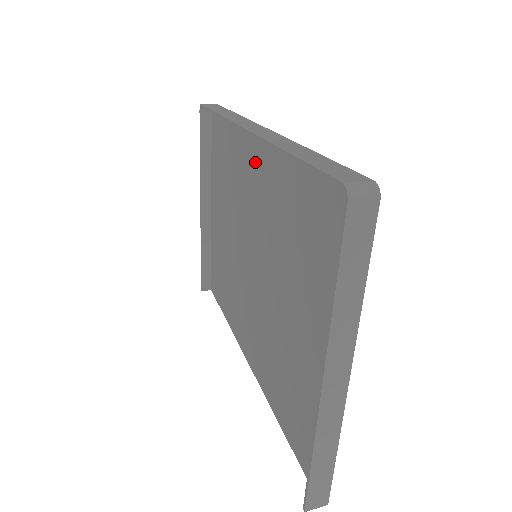
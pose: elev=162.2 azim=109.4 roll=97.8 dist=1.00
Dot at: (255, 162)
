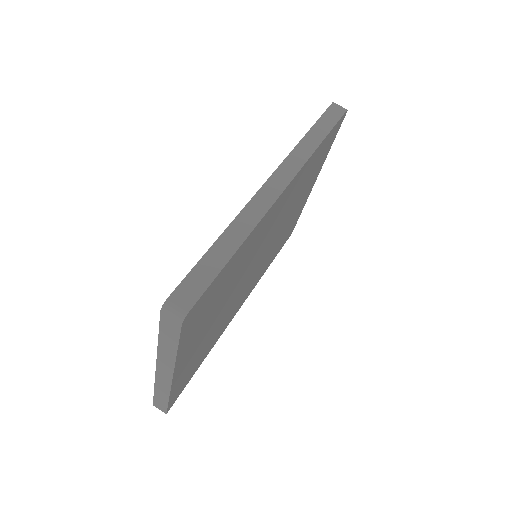
Dot at: occluded
